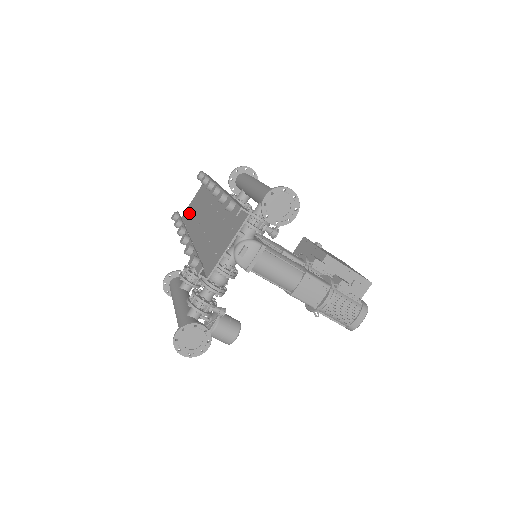
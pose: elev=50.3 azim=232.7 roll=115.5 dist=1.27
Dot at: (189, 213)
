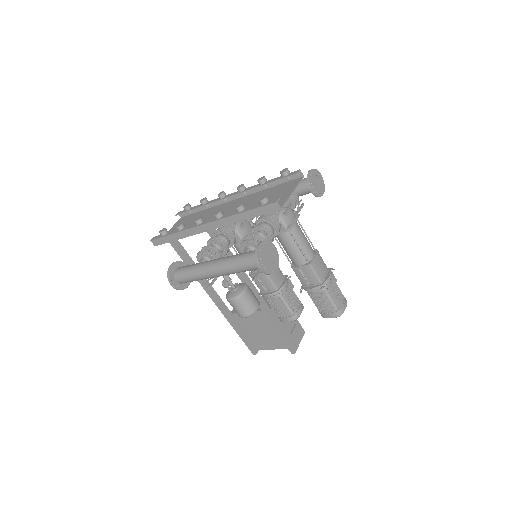
Dot at: occluded
